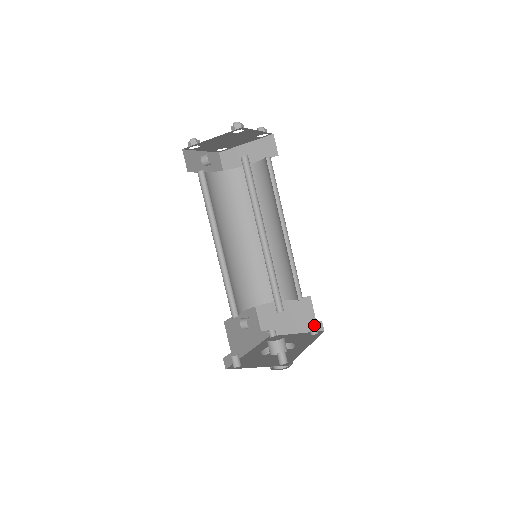
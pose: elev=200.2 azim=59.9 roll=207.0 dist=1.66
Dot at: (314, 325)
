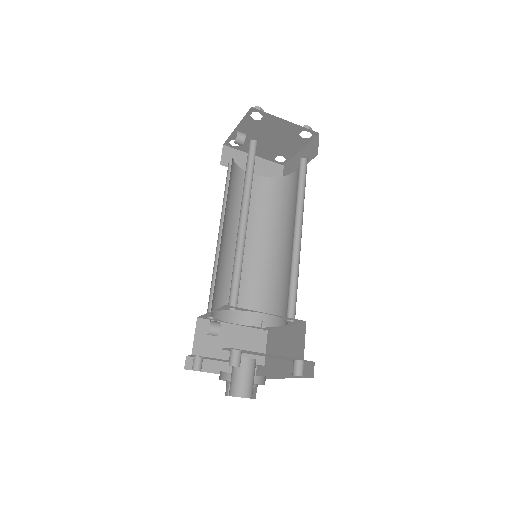
Dot at: (255, 366)
